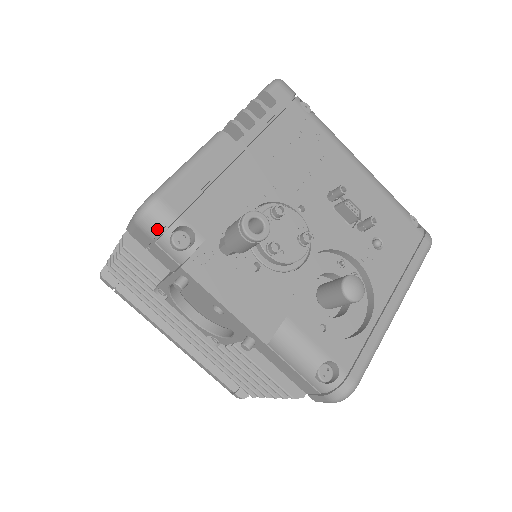
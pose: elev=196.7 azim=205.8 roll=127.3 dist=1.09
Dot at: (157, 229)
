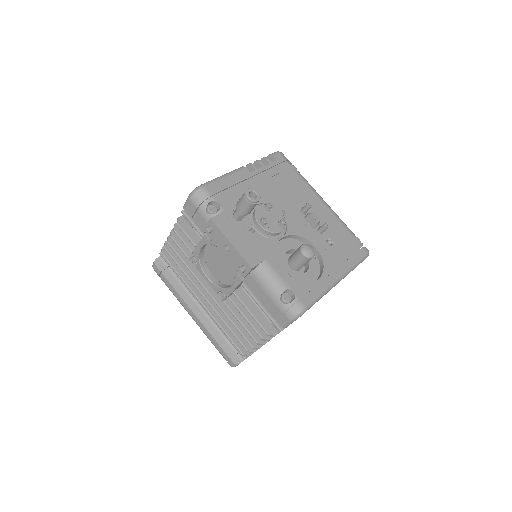
Dot at: (200, 201)
